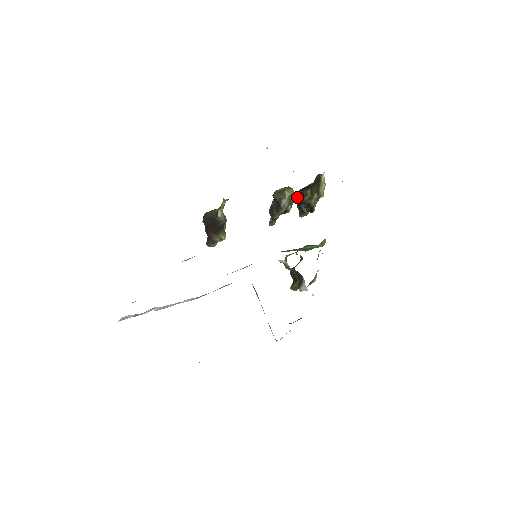
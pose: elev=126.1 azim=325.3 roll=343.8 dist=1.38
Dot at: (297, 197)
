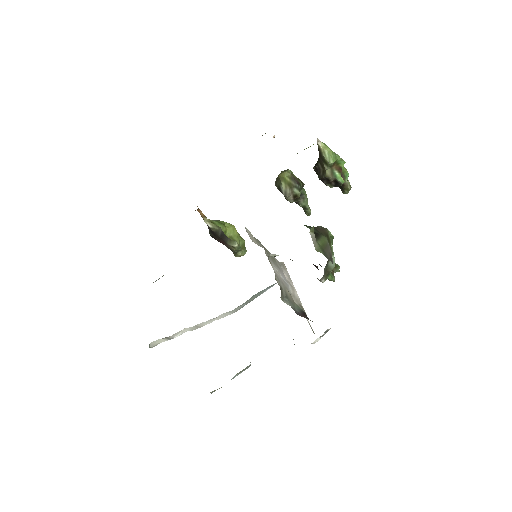
Dot at: occluded
